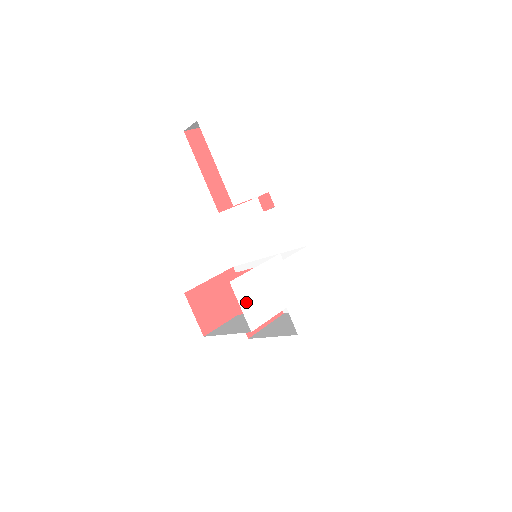
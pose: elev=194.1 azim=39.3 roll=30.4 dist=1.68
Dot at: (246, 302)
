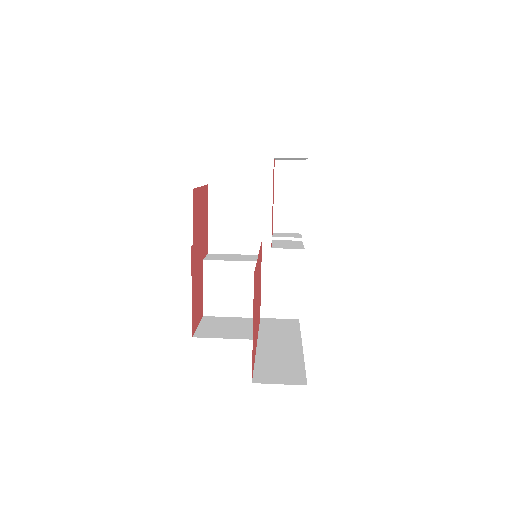
Dot at: occluded
